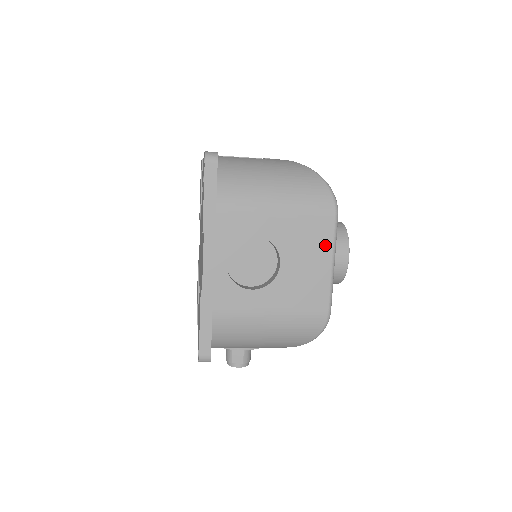
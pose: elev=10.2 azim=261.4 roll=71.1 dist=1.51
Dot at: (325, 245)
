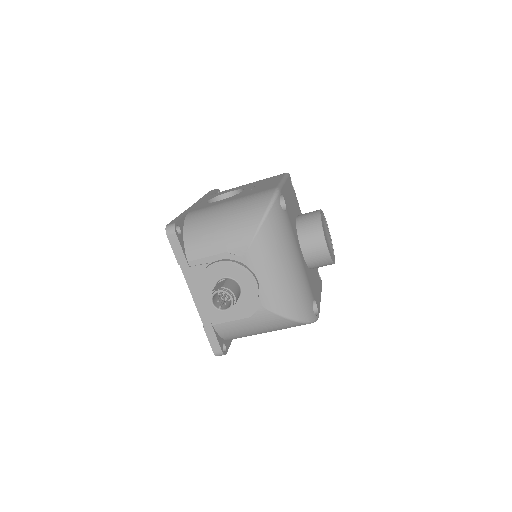
Dot at: occluded
